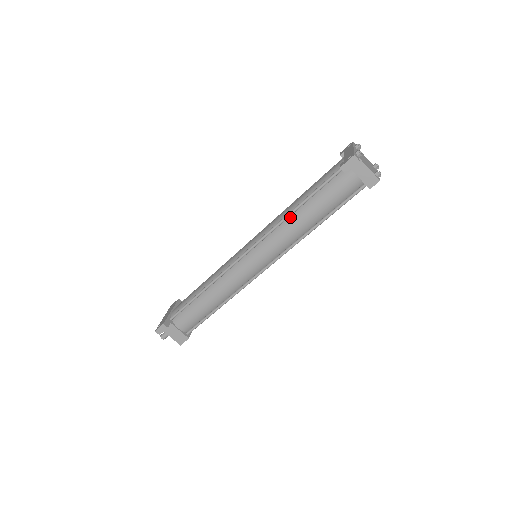
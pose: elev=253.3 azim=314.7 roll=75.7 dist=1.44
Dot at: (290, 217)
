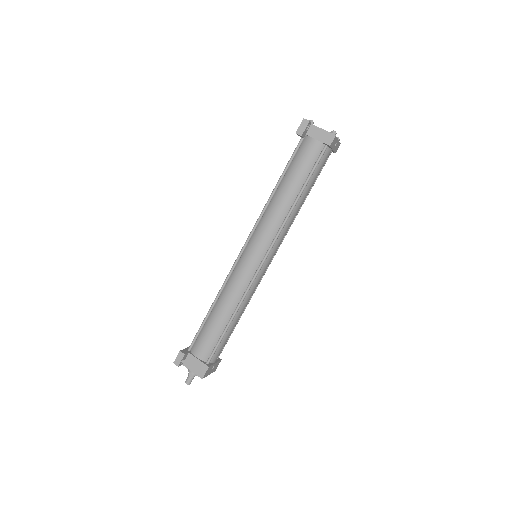
Dot at: (272, 200)
